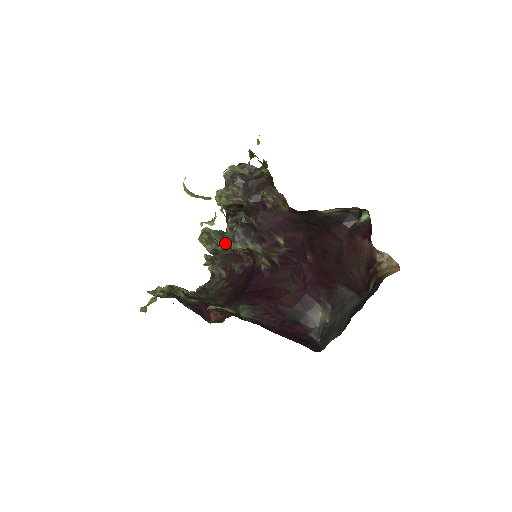
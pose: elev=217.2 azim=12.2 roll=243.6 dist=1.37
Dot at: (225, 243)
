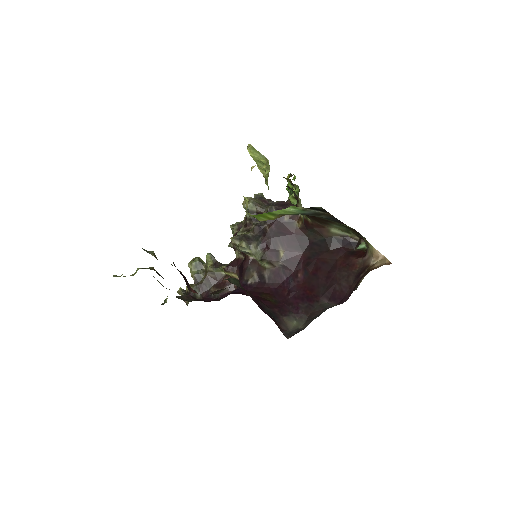
Dot at: (217, 265)
